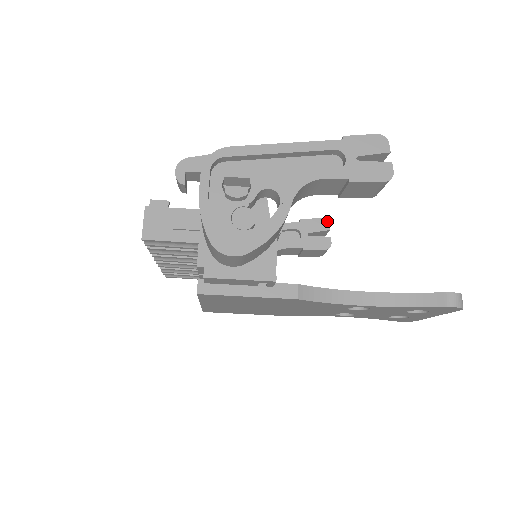
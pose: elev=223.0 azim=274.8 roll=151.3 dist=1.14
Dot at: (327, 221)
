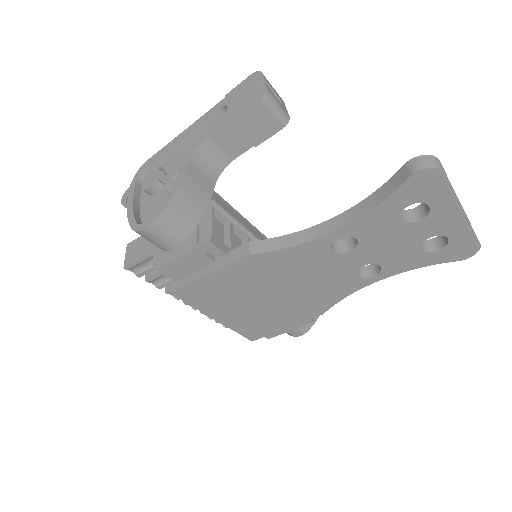
Dot at: occluded
